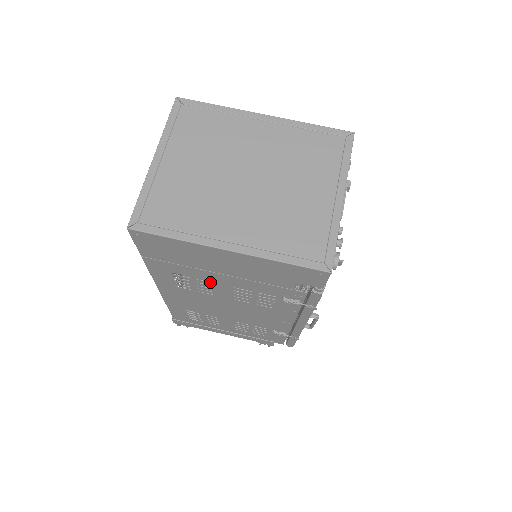
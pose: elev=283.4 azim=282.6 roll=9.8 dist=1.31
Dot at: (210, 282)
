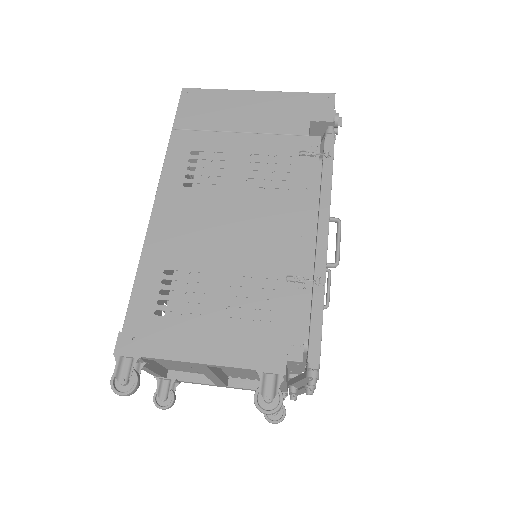
Dot at: (227, 157)
